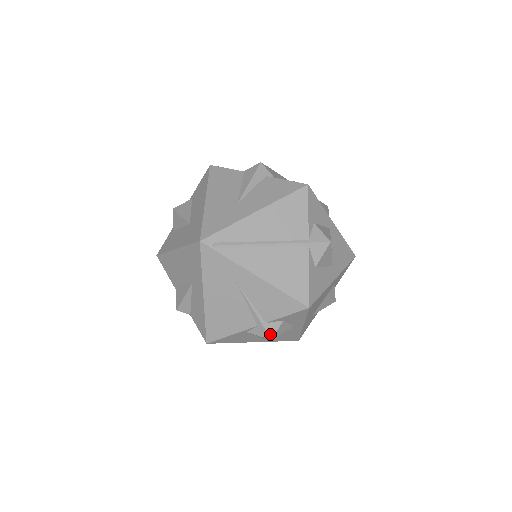
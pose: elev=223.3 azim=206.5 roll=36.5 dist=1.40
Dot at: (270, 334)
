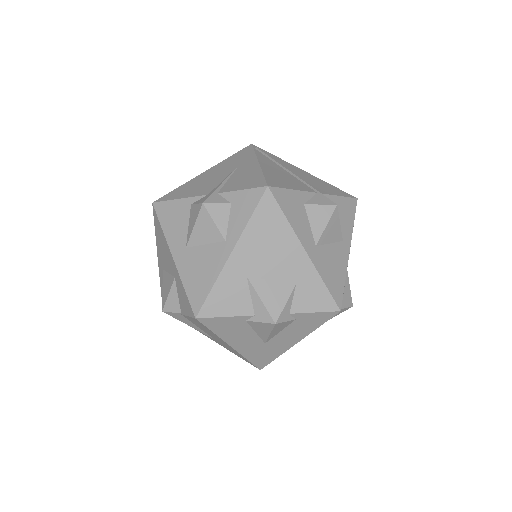
Dot at: (208, 200)
